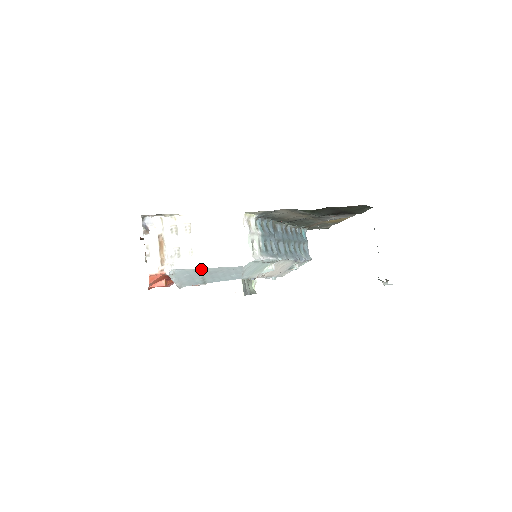
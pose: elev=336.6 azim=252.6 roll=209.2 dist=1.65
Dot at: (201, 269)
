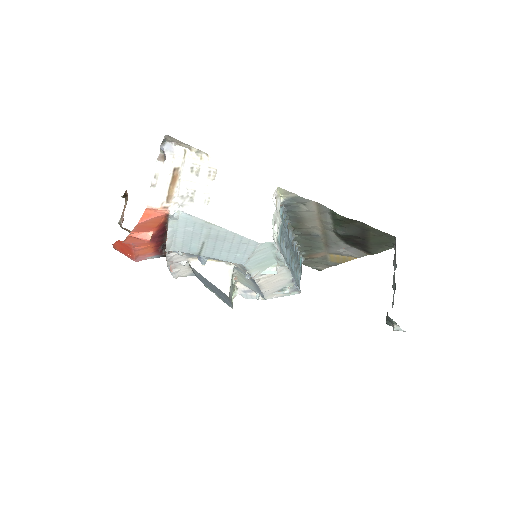
Dot at: (211, 226)
